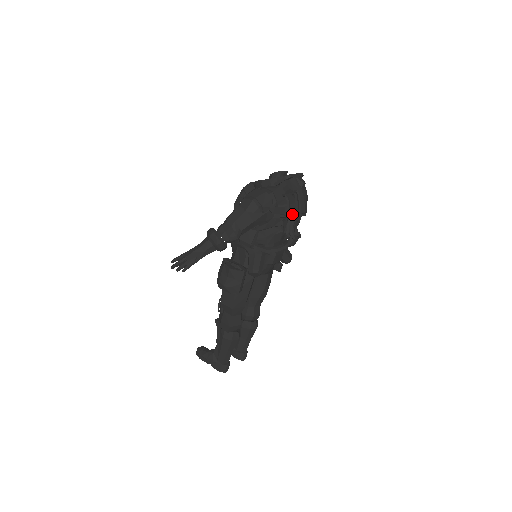
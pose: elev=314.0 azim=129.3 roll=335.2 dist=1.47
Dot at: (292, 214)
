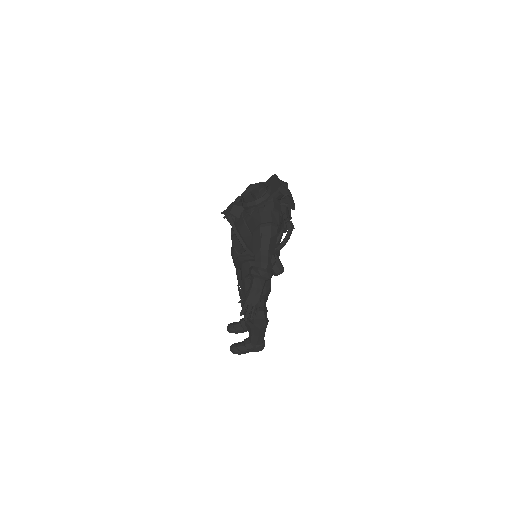
Dot at: occluded
